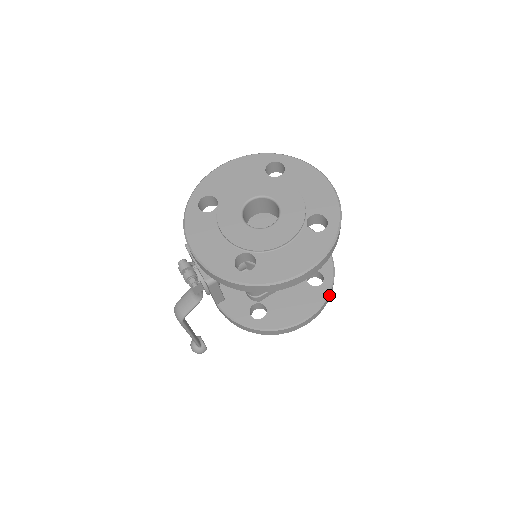
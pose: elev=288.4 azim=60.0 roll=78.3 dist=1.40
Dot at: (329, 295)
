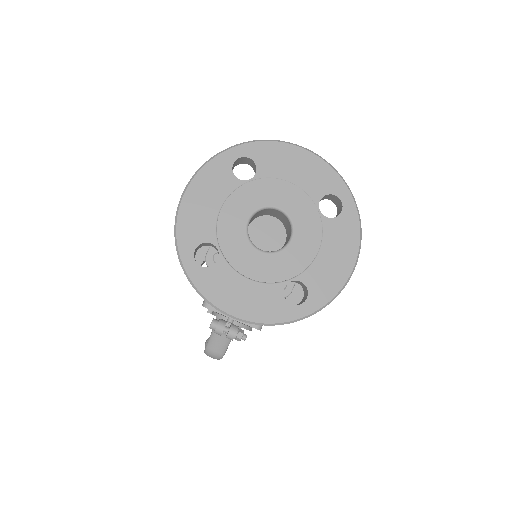
Dot at: occluded
